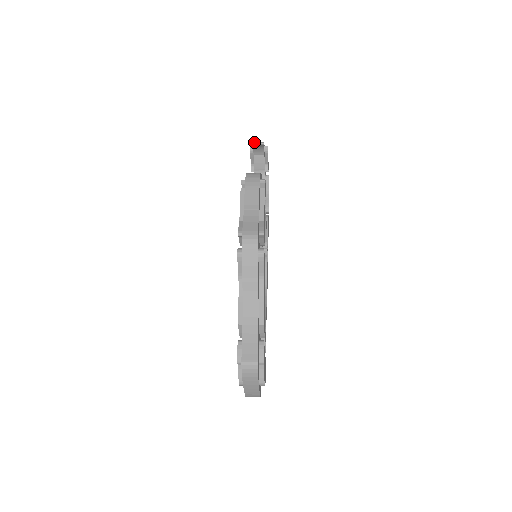
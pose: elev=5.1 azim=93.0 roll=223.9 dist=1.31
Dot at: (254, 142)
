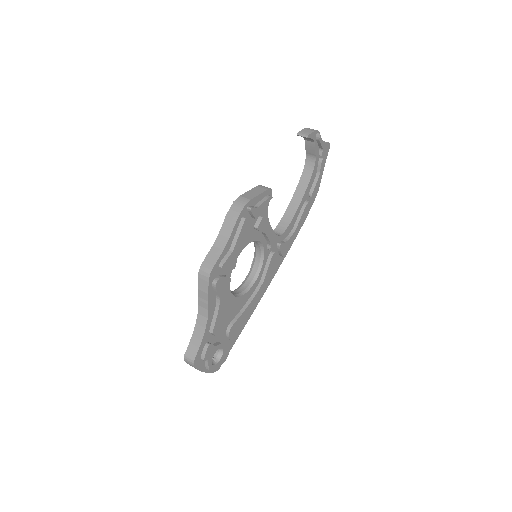
Dot at: (300, 132)
